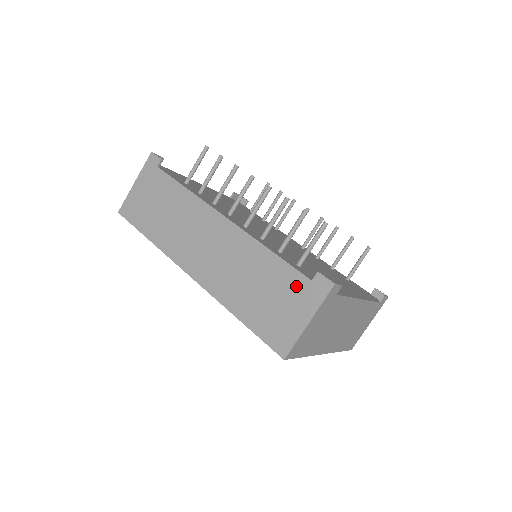
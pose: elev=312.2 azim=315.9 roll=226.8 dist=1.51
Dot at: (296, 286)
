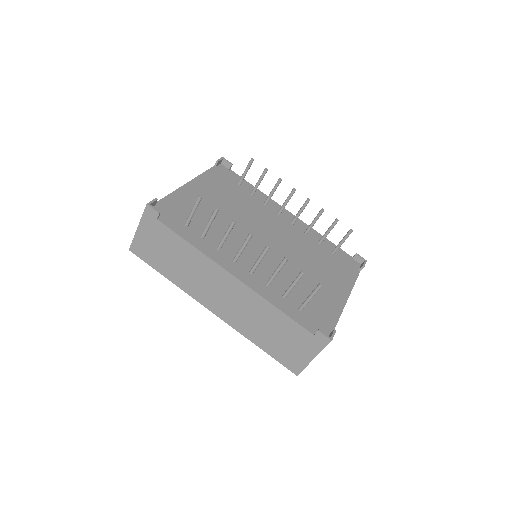
Dot at: (302, 336)
